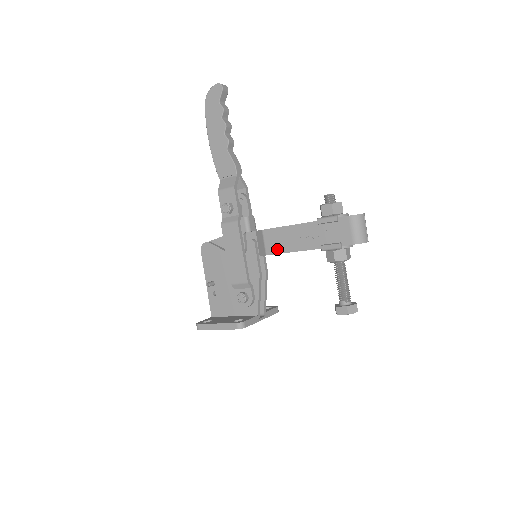
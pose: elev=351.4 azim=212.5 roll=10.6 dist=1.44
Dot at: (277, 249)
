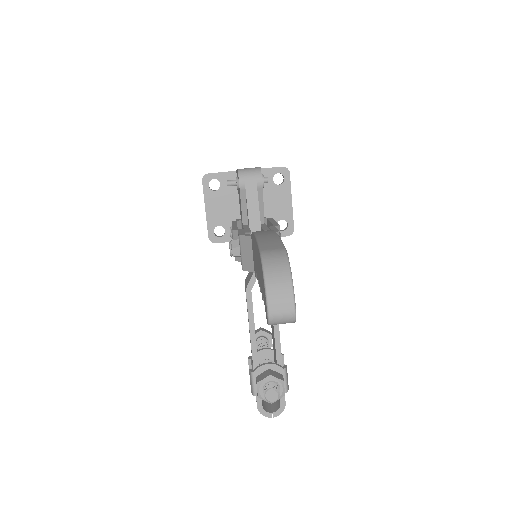
Dot at: occluded
